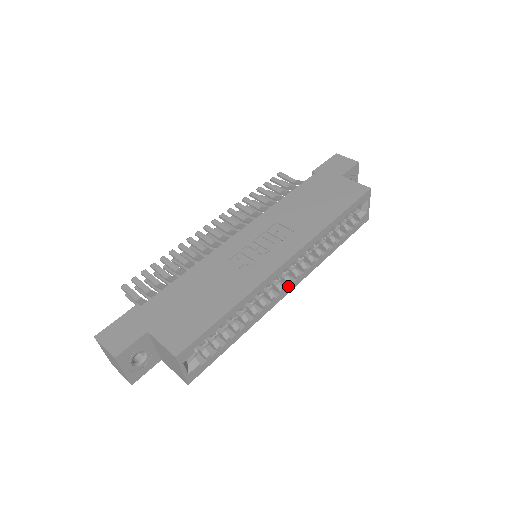
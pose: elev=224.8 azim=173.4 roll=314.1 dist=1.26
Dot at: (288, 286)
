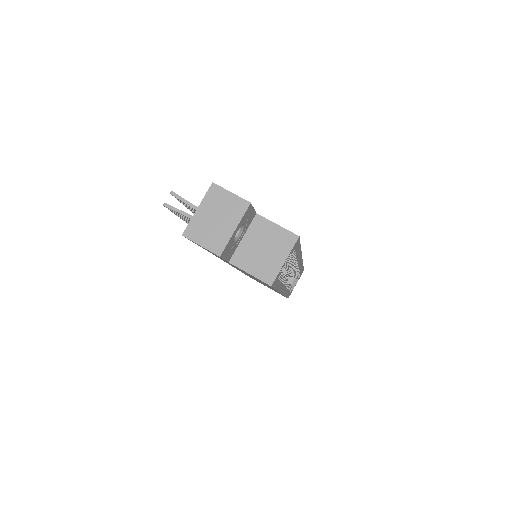
Dot at: (286, 286)
